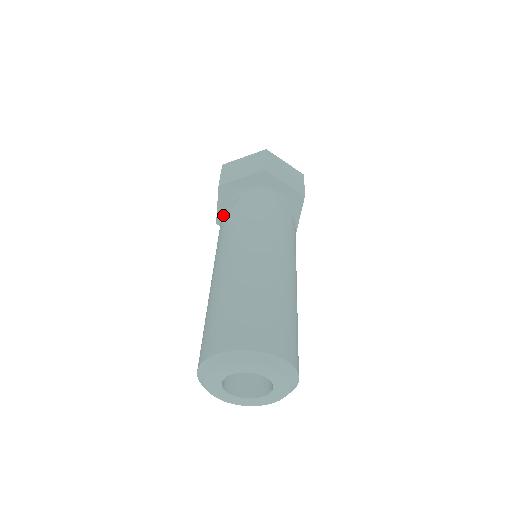
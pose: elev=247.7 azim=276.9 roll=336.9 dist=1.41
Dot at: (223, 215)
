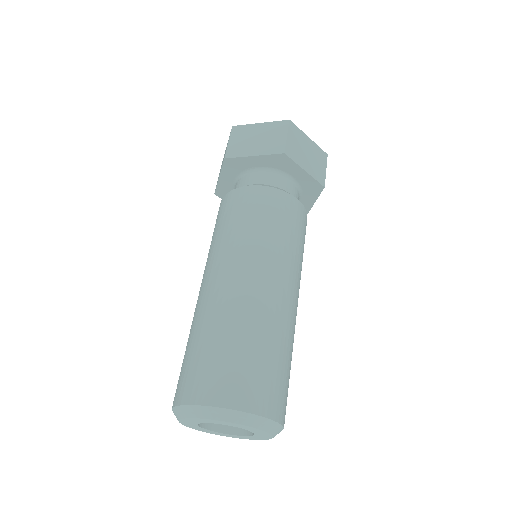
Dot at: occluded
